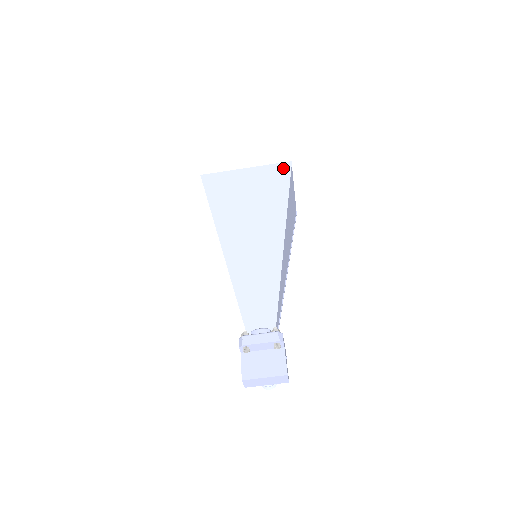
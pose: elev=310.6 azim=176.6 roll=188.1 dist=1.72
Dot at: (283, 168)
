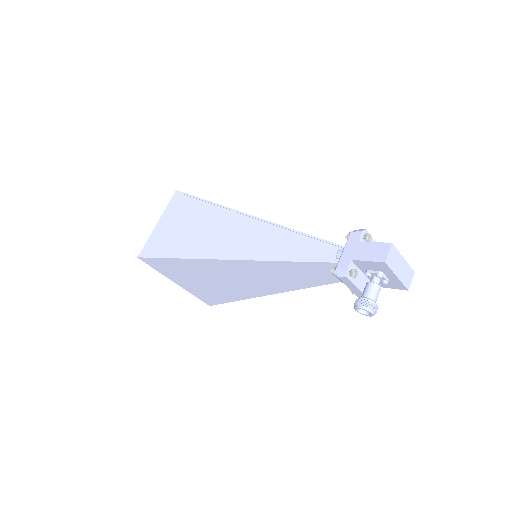
Dot at: occluded
